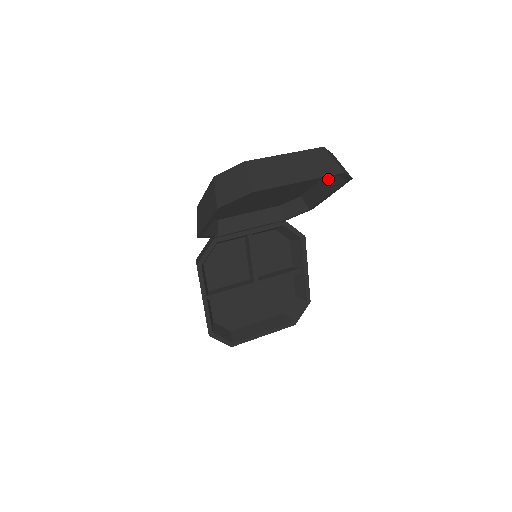
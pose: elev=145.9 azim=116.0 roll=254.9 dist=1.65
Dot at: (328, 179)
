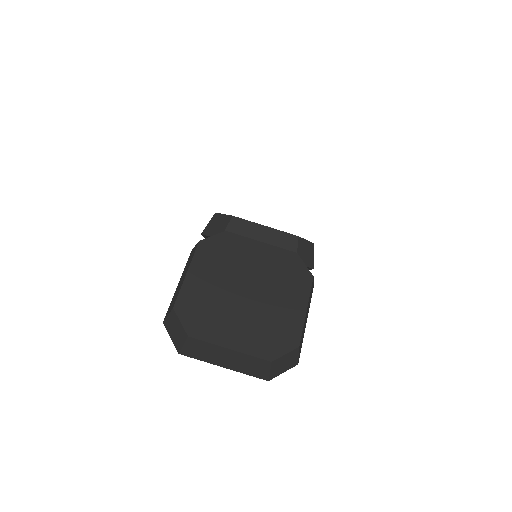
Dot at: occluded
